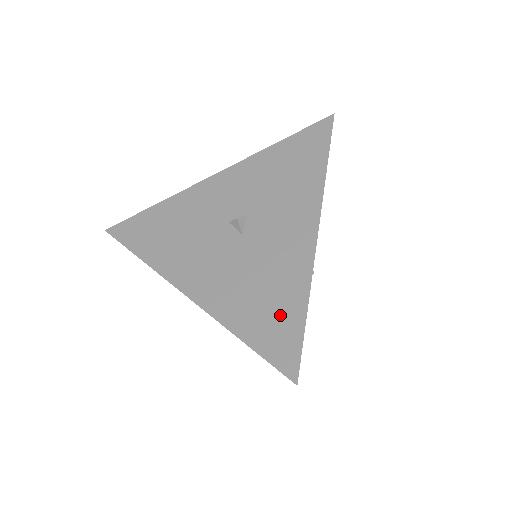
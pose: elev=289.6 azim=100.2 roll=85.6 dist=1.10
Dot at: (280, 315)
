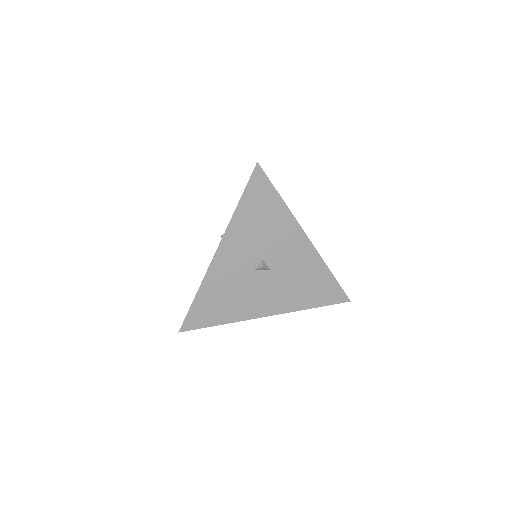
Dot at: (322, 286)
